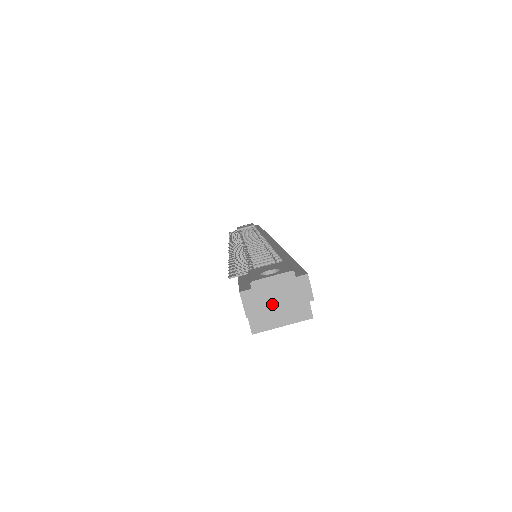
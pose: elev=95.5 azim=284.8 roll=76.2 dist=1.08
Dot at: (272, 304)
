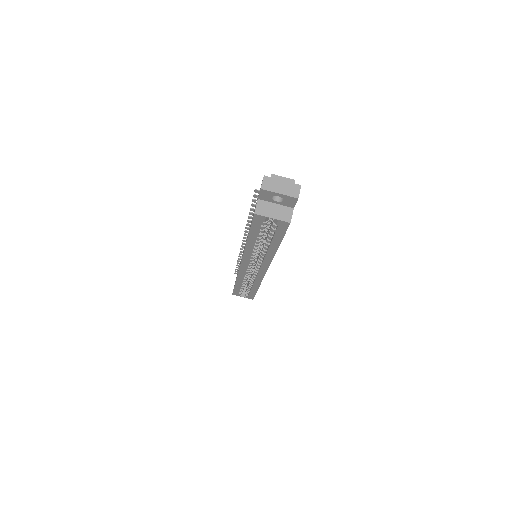
Dot at: (277, 189)
